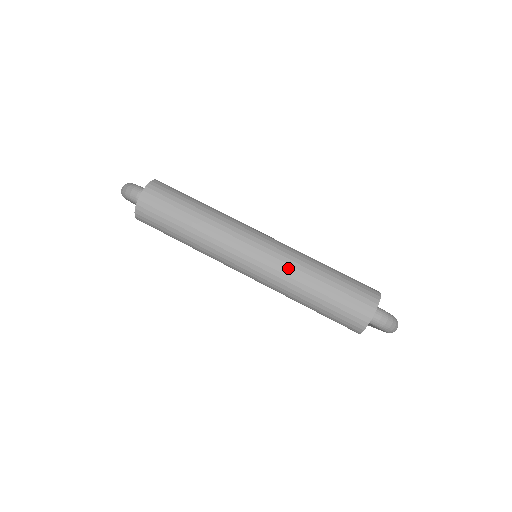
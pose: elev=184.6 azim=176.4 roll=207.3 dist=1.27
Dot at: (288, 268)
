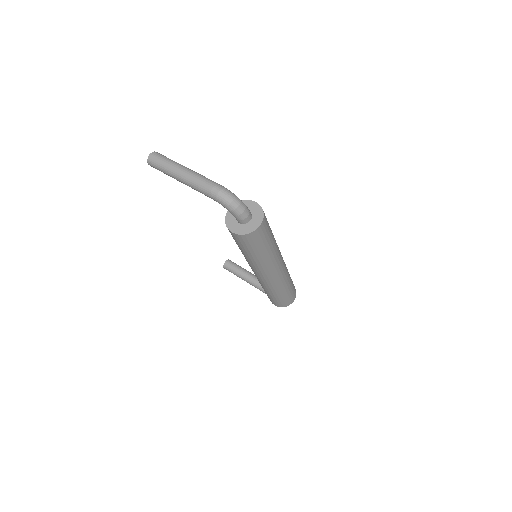
Dot at: (285, 279)
